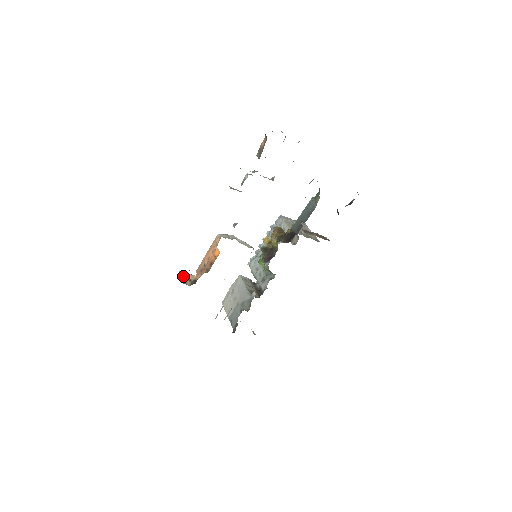
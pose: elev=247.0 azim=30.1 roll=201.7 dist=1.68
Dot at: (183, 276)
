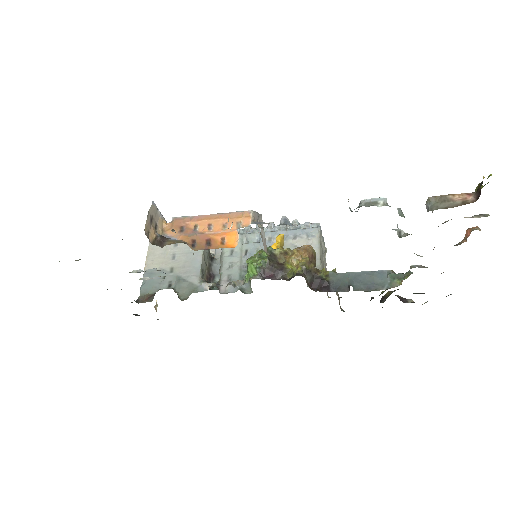
Dot at: (152, 214)
